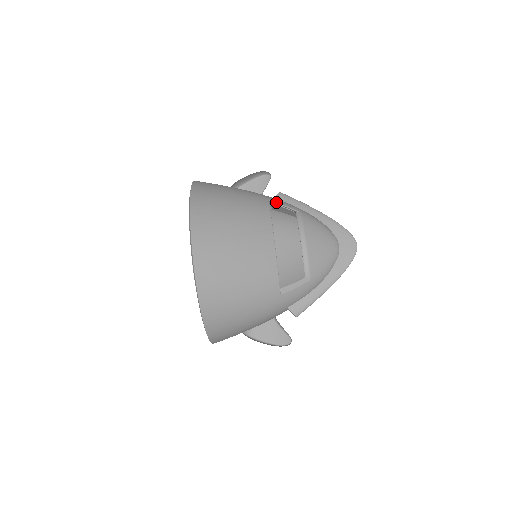
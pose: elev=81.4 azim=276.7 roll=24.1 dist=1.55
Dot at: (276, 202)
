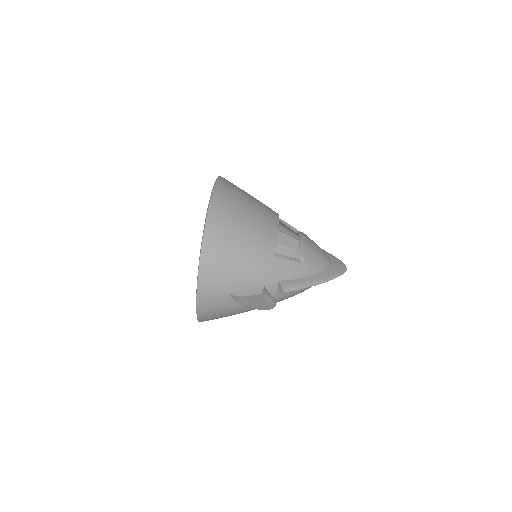
Dot at: (283, 220)
